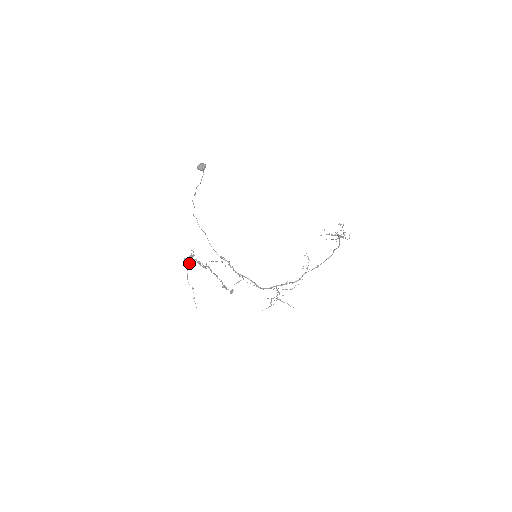
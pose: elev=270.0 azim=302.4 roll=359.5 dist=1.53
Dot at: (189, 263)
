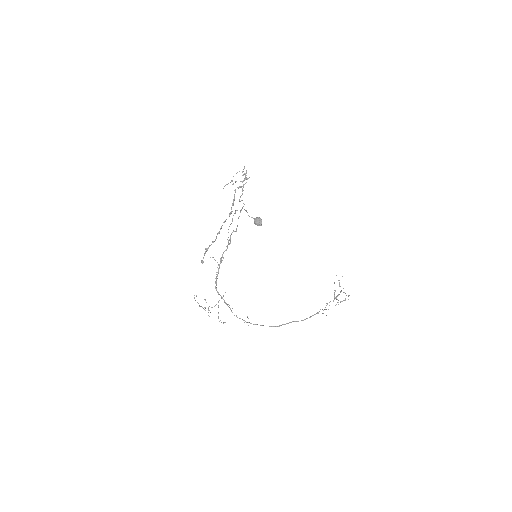
Dot at: occluded
